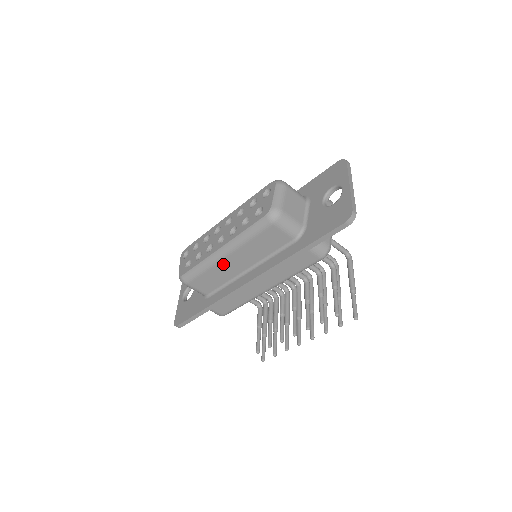
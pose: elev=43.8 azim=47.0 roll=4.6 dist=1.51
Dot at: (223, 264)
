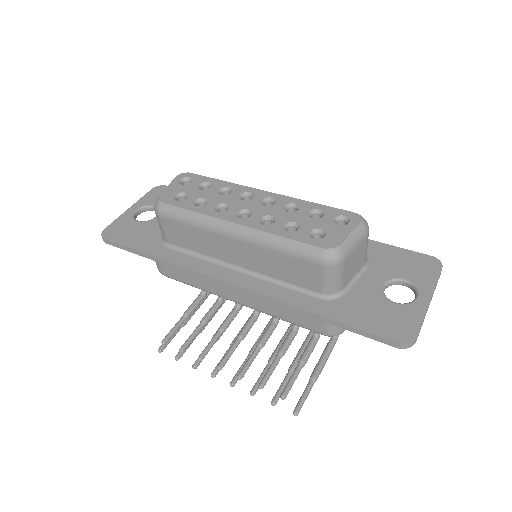
Dot at: (221, 239)
